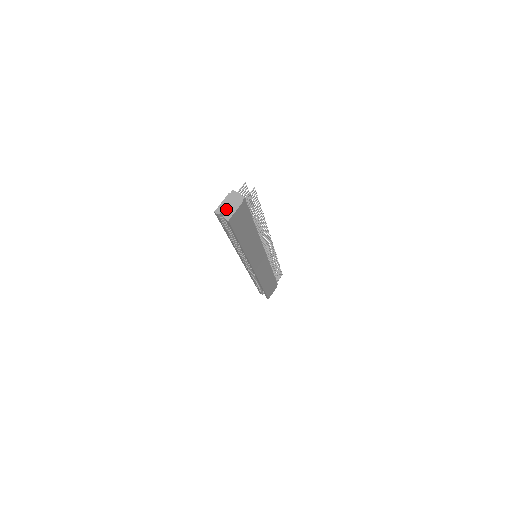
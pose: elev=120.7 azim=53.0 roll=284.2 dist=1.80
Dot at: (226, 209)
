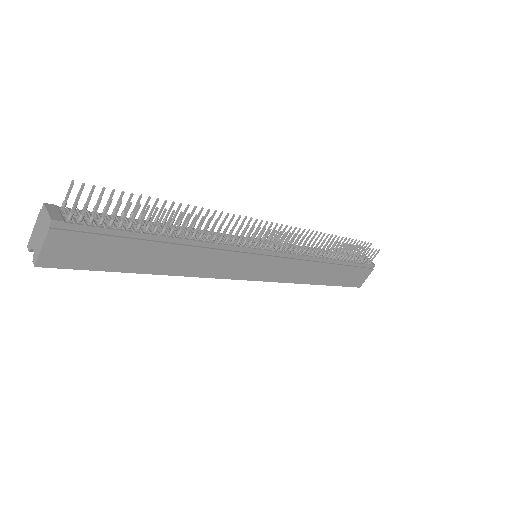
Dot at: (35, 242)
